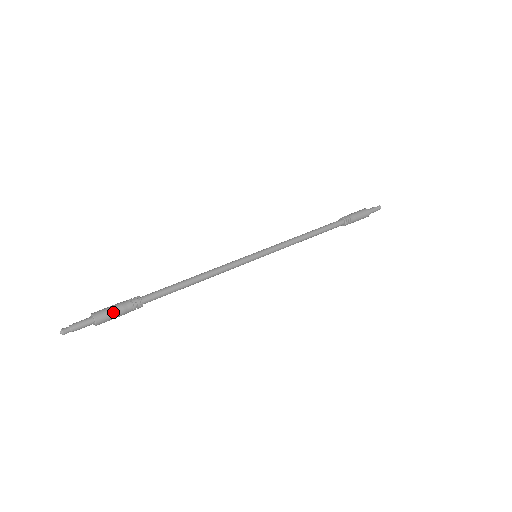
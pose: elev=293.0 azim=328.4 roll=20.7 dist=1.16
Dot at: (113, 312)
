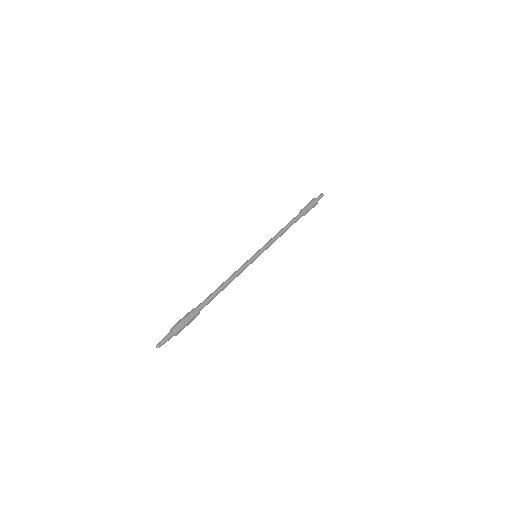
Dot at: (182, 322)
